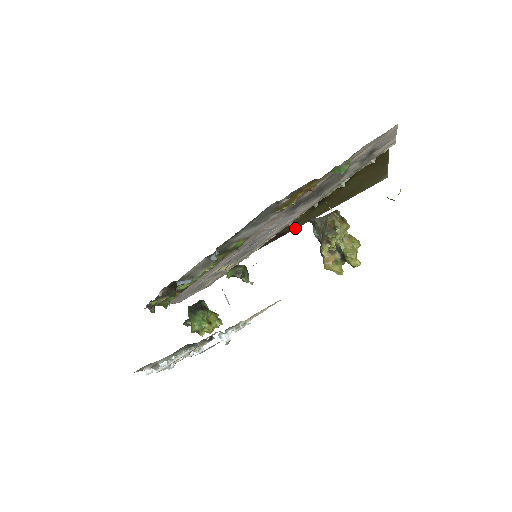
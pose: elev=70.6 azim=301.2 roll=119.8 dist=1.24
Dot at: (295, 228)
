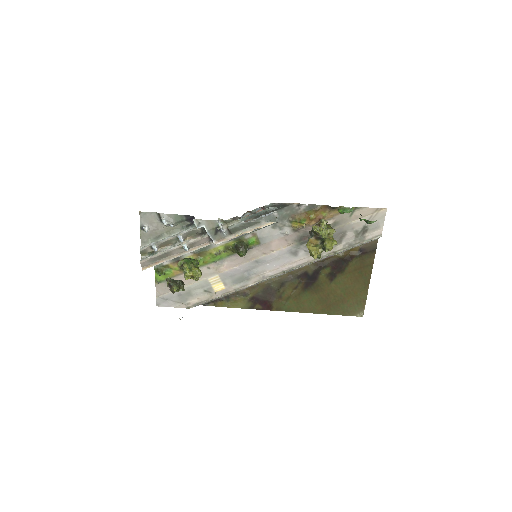
Dot at: (279, 310)
